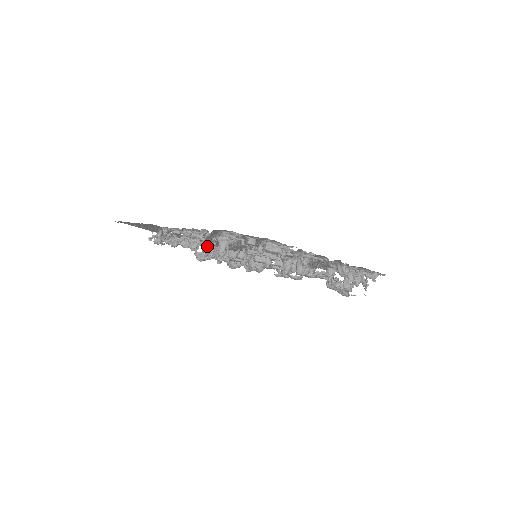
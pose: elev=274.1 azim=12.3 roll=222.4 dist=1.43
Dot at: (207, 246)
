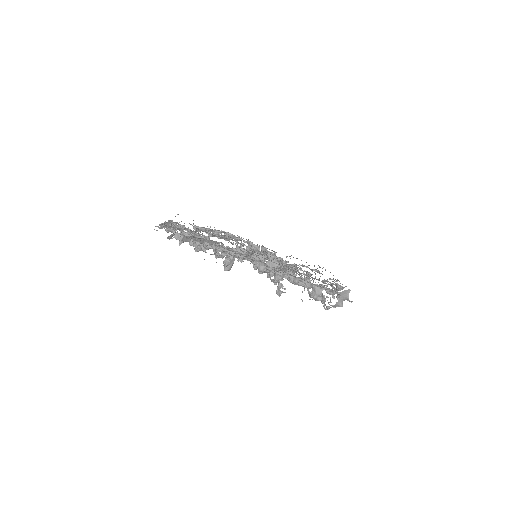
Dot at: (242, 243)
